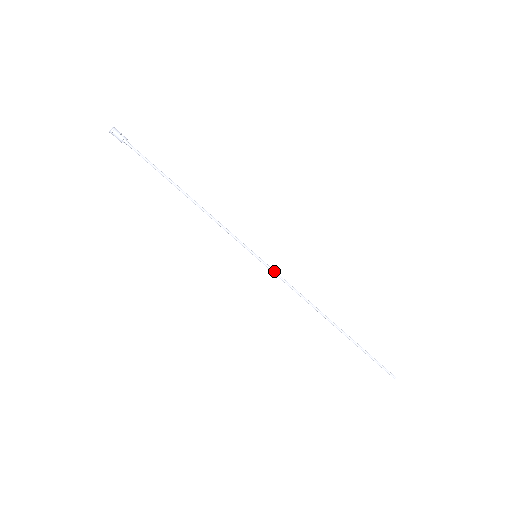
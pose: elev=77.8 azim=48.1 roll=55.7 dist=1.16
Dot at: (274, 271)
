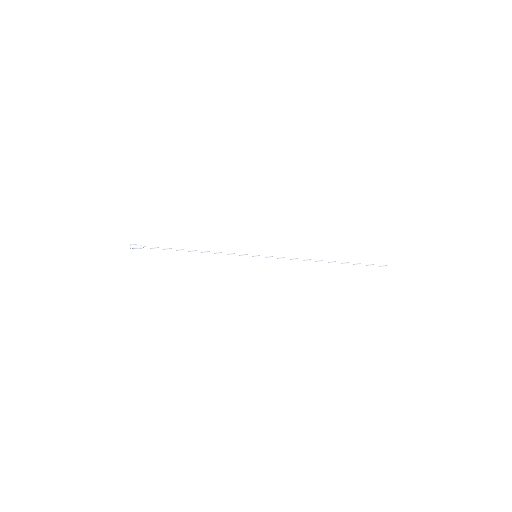
Dot at: (272, 257)
